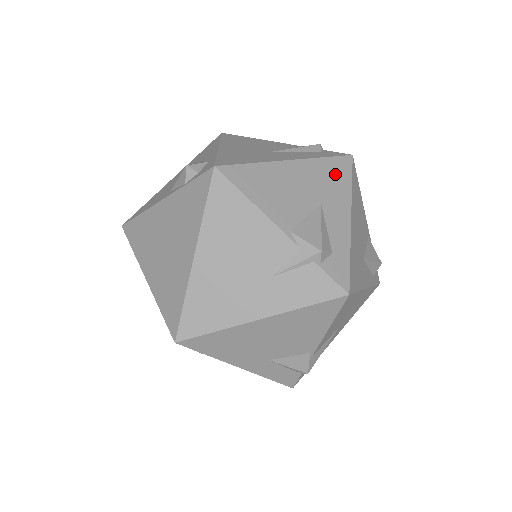
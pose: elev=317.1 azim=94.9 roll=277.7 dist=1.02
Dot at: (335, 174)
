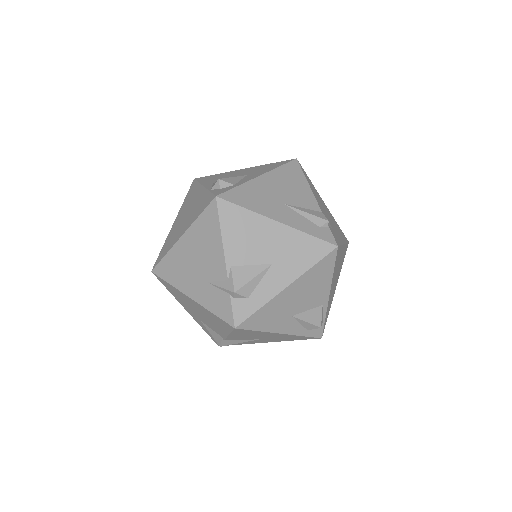
Dot at: (306, 251)
